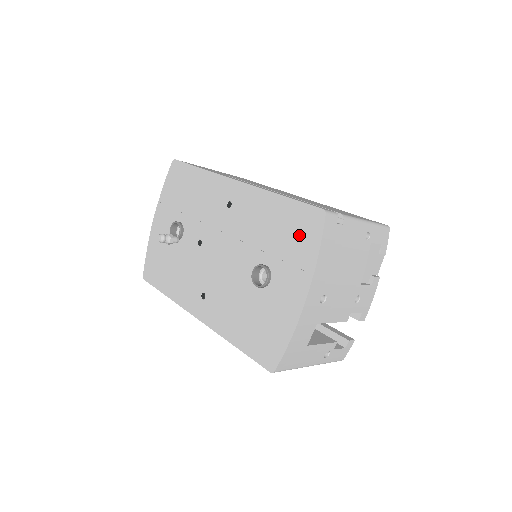
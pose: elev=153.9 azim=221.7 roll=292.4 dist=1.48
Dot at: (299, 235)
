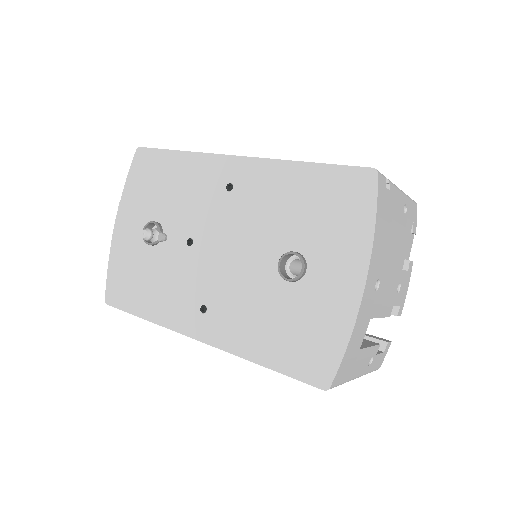
Dot at: (342, 206)
